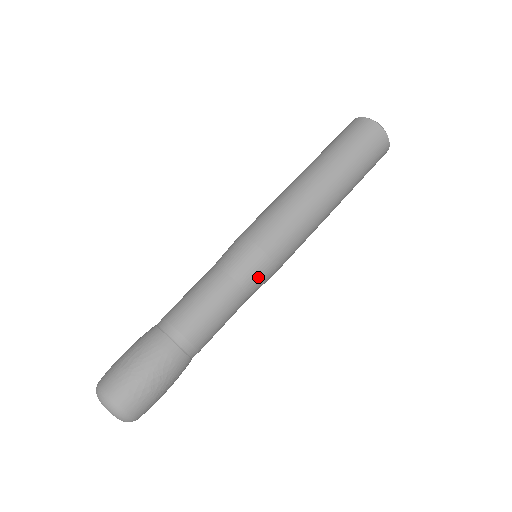
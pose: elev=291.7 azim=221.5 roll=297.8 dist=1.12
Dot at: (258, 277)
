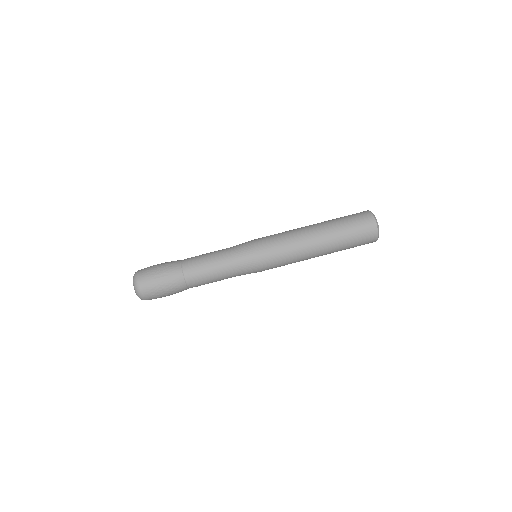
Dot at: (248, 273)
